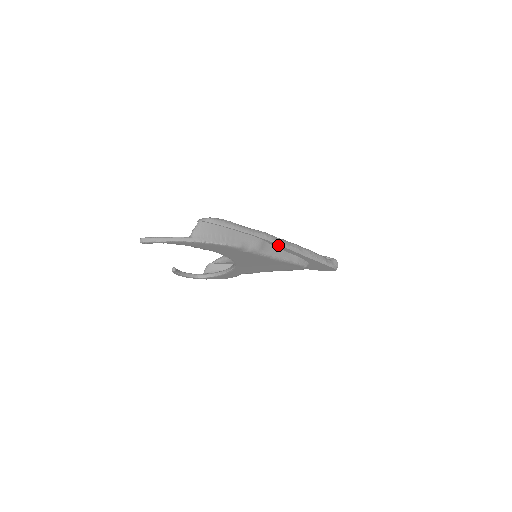
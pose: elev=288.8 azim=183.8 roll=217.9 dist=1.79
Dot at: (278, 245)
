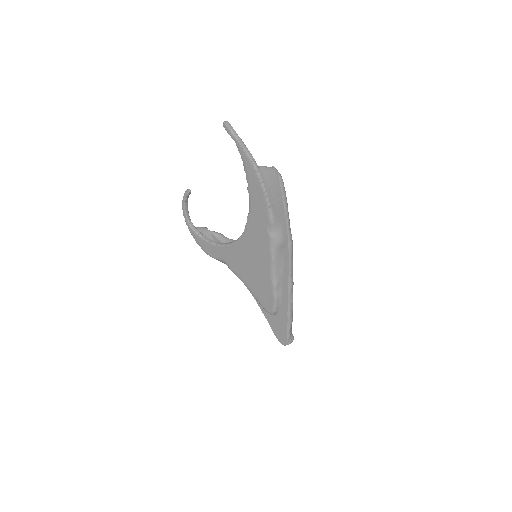
Dot at: (288, 263)
